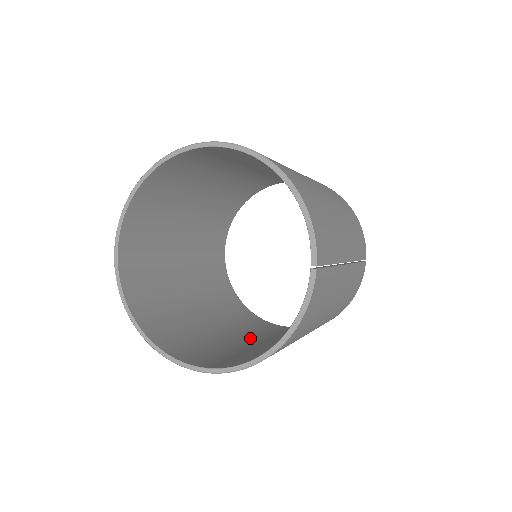
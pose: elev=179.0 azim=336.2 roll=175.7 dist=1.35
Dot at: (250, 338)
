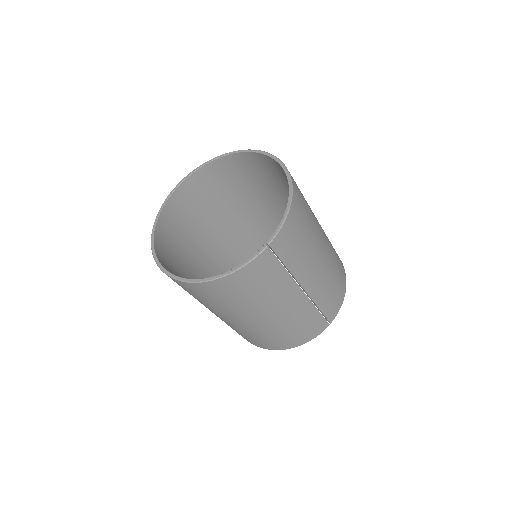
Dot at: occluded
